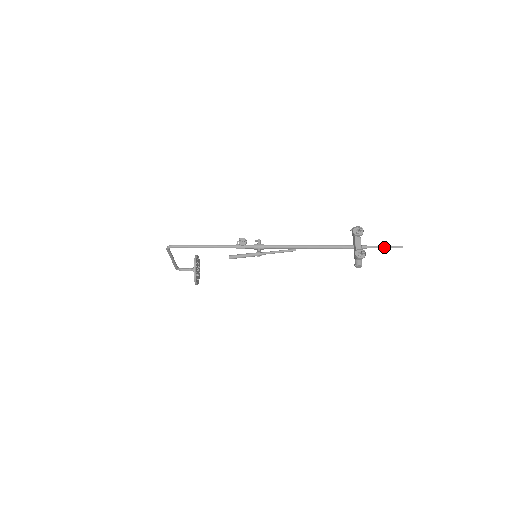
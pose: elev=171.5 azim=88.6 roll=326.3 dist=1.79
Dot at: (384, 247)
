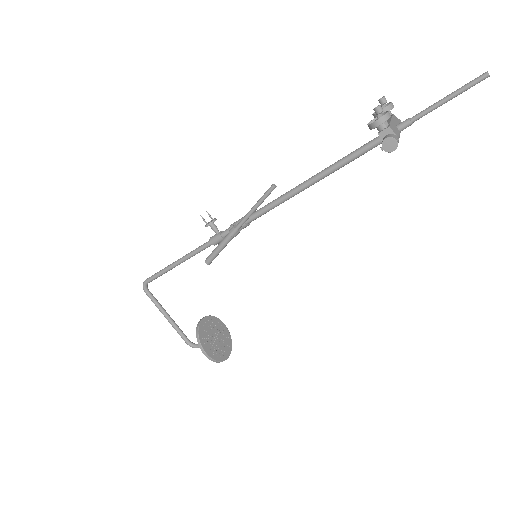
Dot at: (444, 98)
